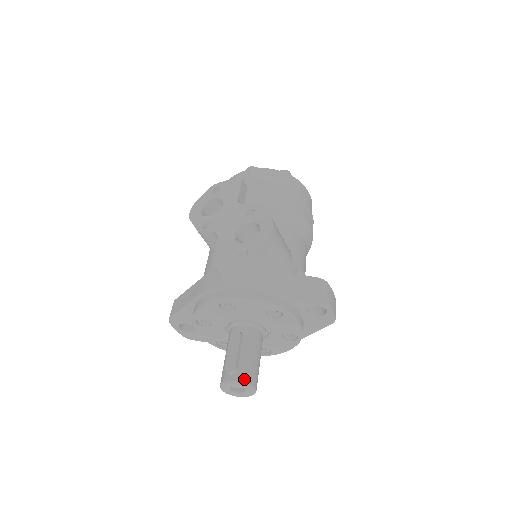
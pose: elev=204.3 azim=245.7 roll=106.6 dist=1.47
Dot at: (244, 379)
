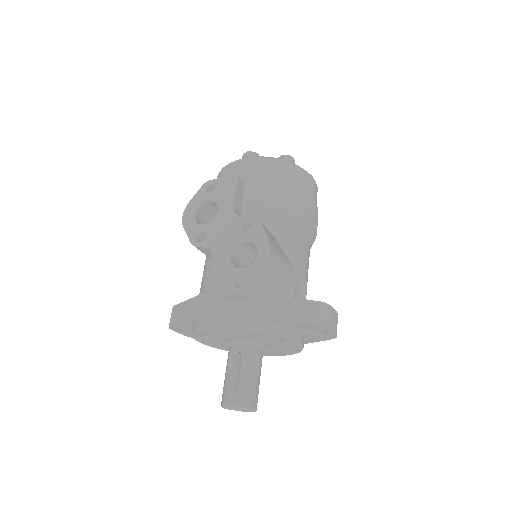
Dot at: (244, 404)
